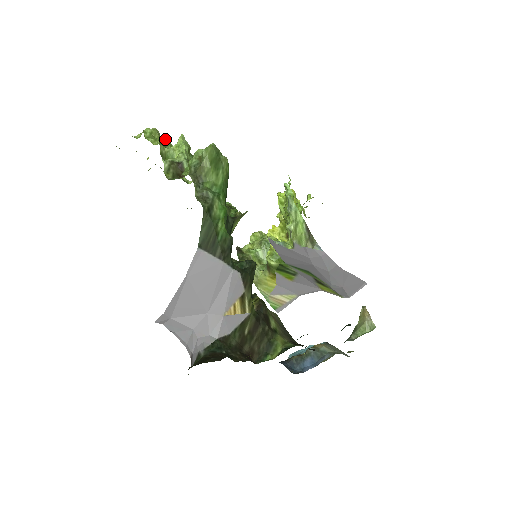
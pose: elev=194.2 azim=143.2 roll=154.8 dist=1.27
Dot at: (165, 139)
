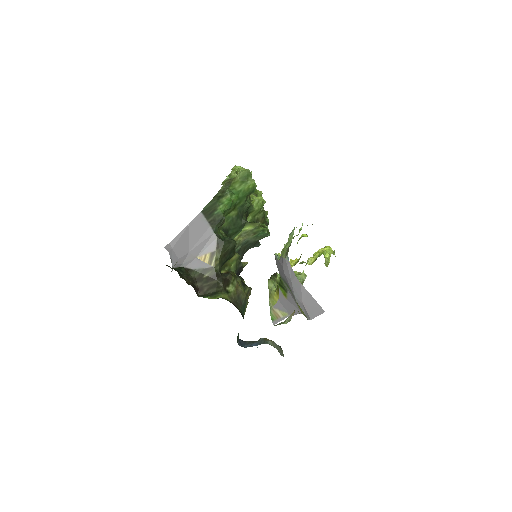
Dot at: occluded
